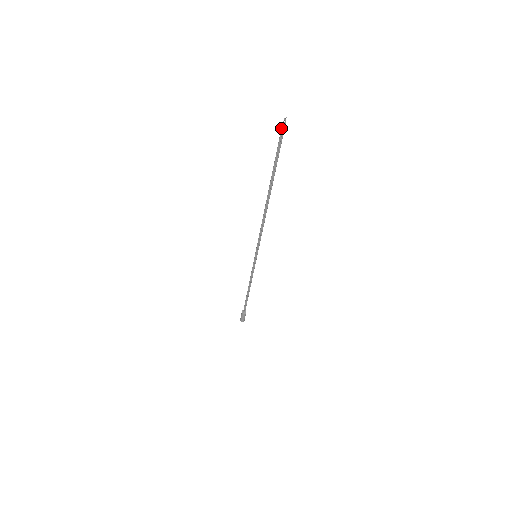
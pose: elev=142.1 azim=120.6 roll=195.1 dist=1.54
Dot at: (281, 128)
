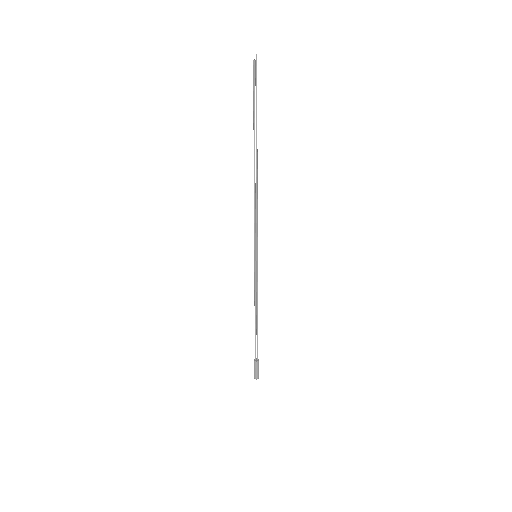
Dot at: (253, 67)
